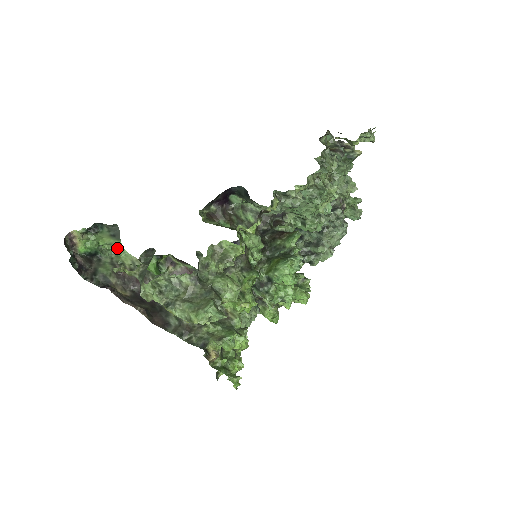
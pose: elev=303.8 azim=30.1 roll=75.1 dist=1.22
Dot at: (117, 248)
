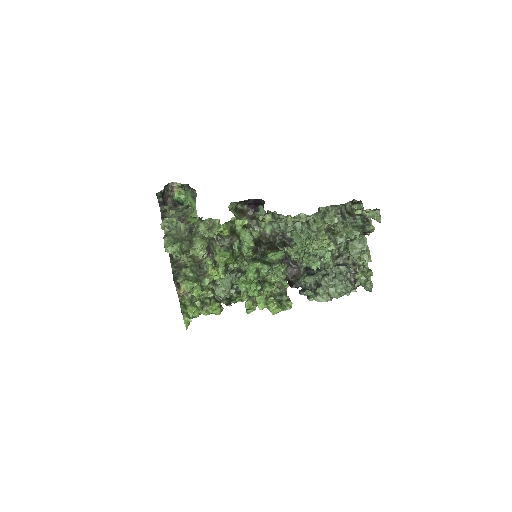
Dot at: (193, 207)
